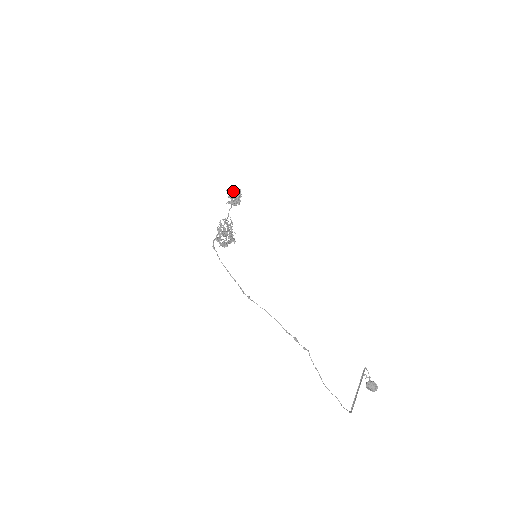
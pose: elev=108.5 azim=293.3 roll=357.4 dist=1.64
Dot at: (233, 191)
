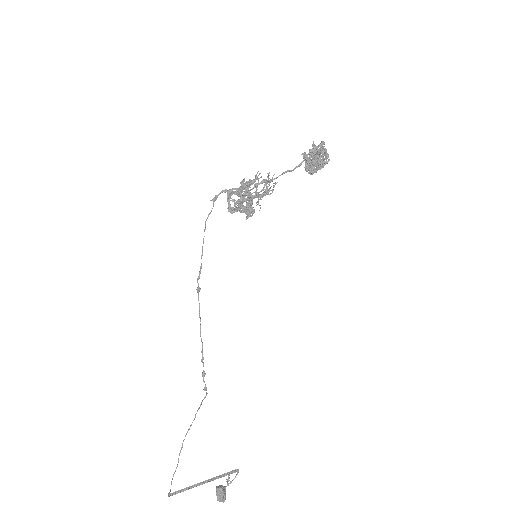
Dot at: (317, 153)
